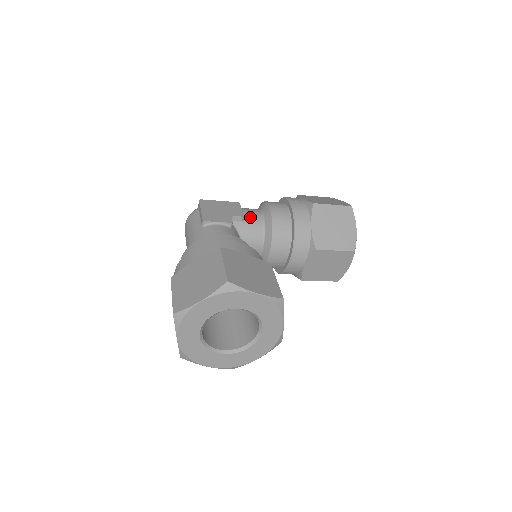
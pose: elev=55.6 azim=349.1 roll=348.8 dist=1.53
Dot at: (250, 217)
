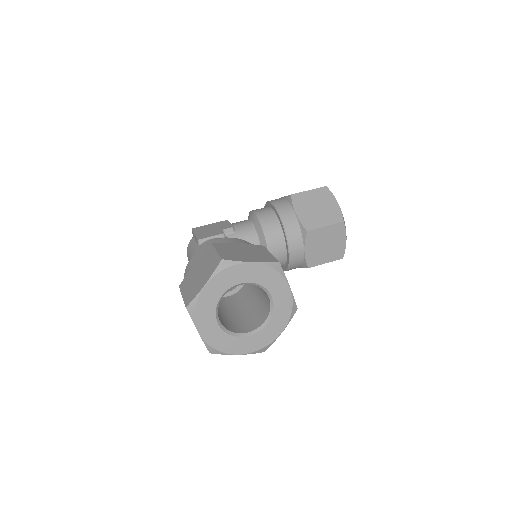
Dot at: (240, 226)
